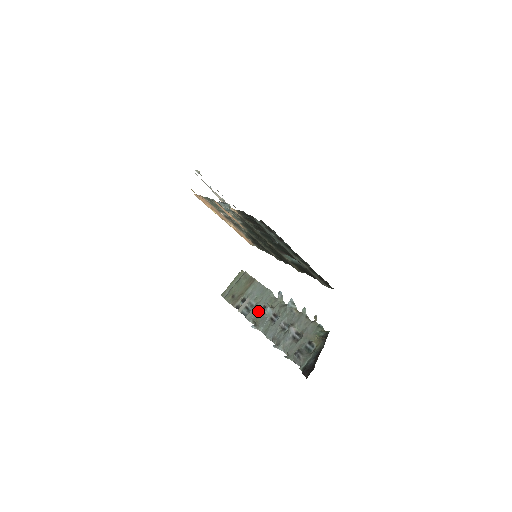
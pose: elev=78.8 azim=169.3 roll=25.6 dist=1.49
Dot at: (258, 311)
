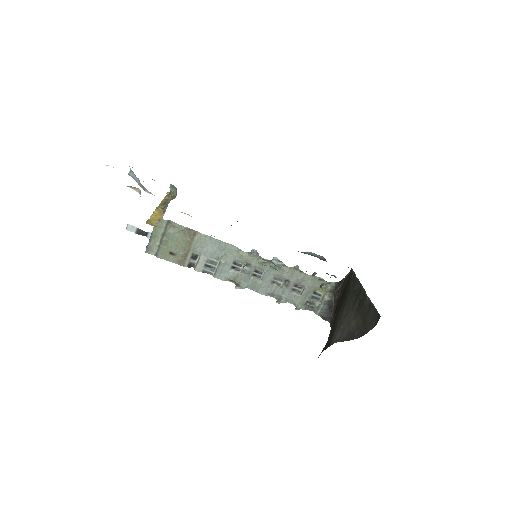
Dot at: (230, 269)
